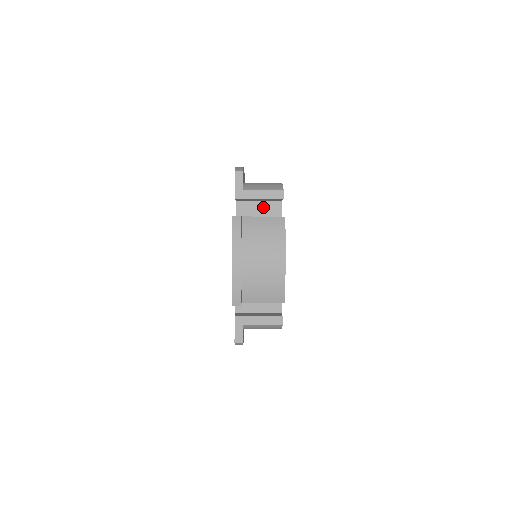
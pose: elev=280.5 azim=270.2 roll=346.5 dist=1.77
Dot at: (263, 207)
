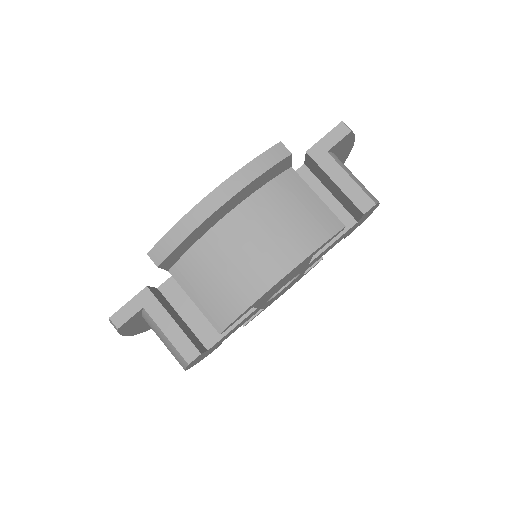
Dot at: (327, 205)
